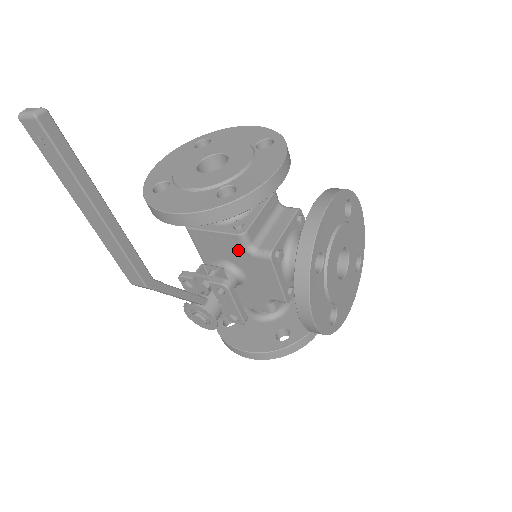
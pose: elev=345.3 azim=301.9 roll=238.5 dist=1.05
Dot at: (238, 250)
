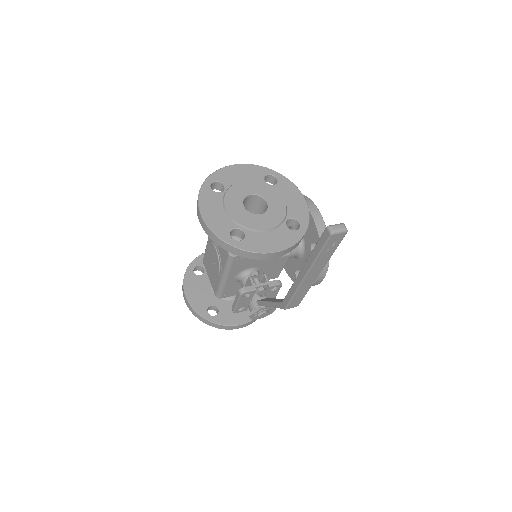
Dot at: occluded
